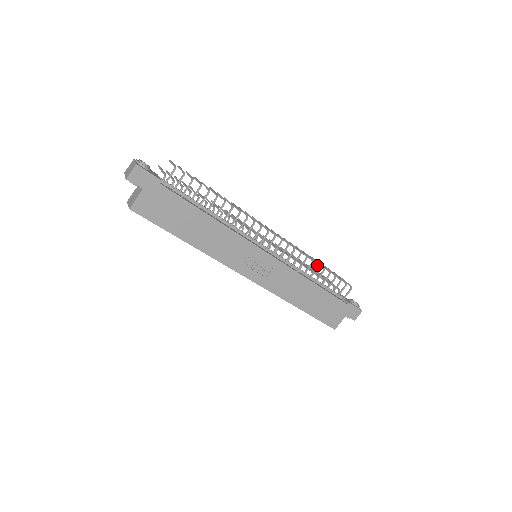
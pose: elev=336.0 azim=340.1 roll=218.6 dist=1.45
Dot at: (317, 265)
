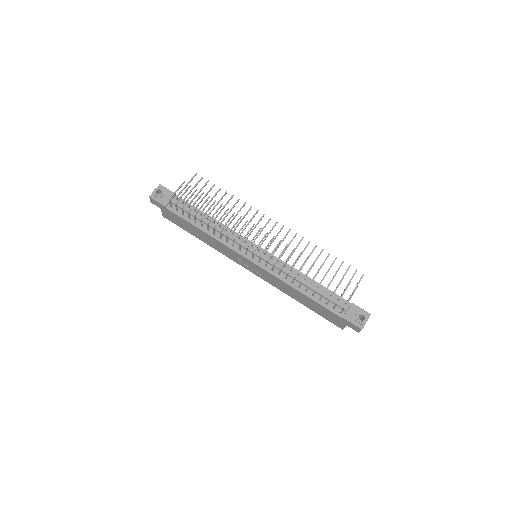
Dot at: occluded
